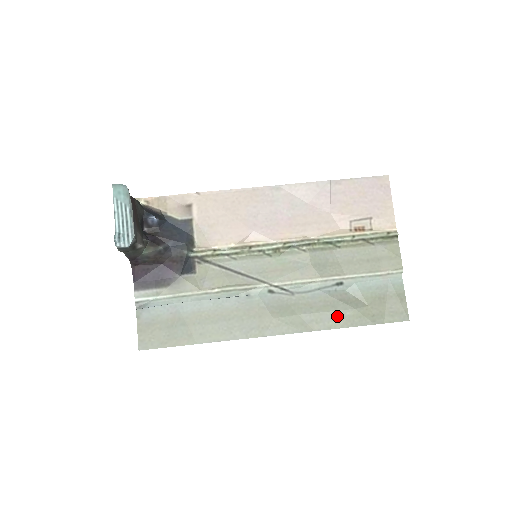
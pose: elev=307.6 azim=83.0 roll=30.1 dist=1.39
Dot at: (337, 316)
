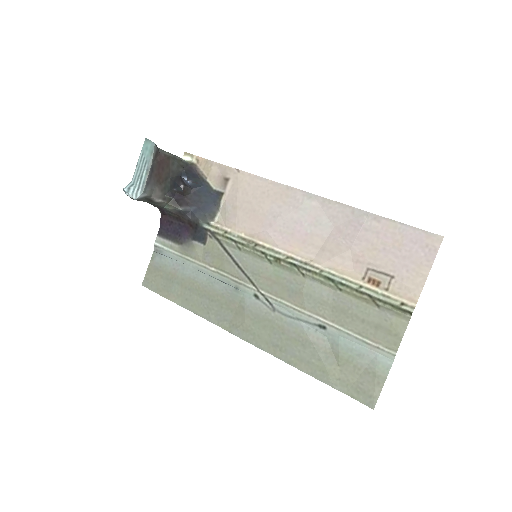
Dot at: (302, 356)
